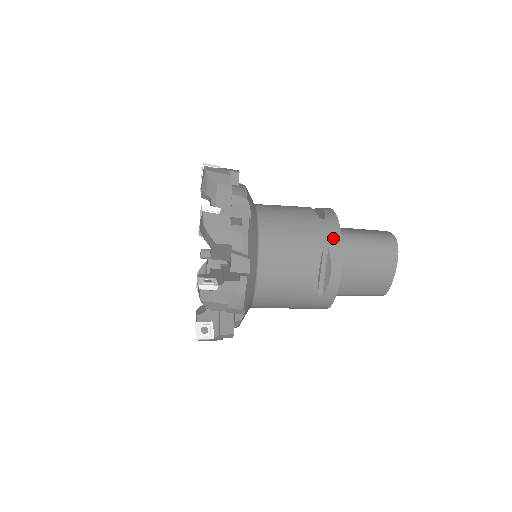
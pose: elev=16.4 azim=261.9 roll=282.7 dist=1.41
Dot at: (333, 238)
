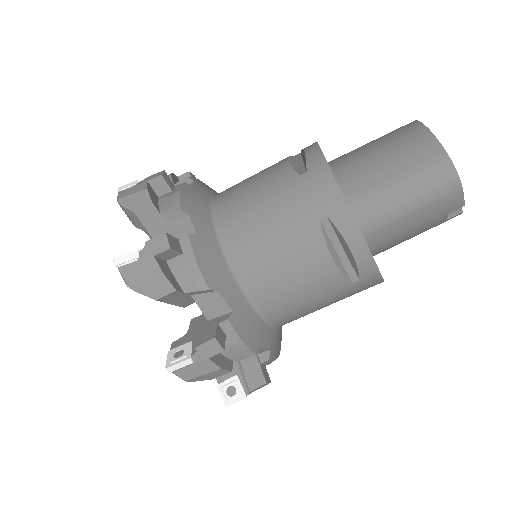
Dot at: occluded
